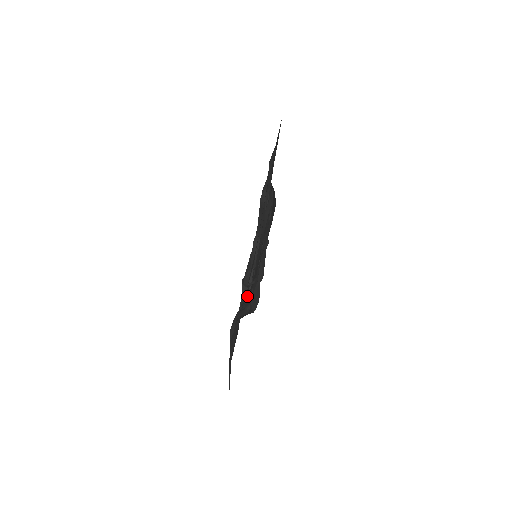
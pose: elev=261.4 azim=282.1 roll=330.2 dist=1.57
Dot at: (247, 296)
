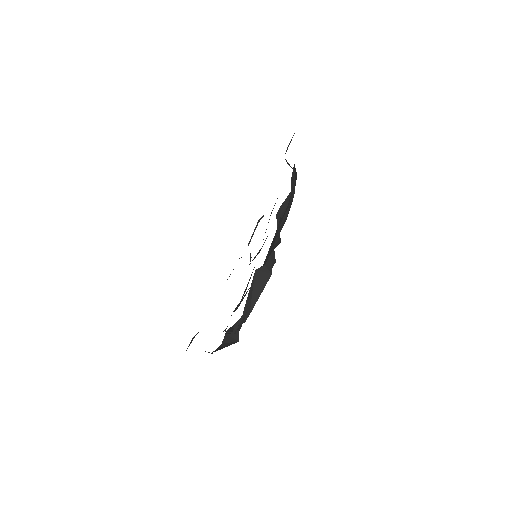
Dot at: occluded
